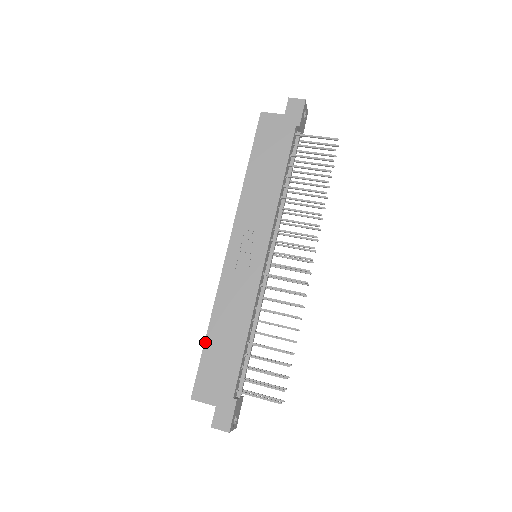
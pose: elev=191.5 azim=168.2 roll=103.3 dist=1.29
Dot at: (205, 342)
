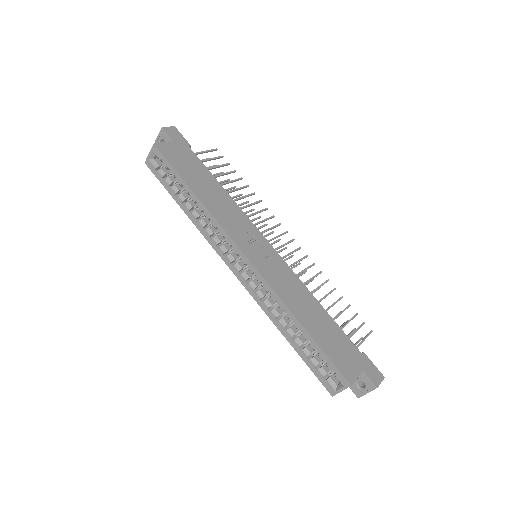
Dot at: (311, 336)
